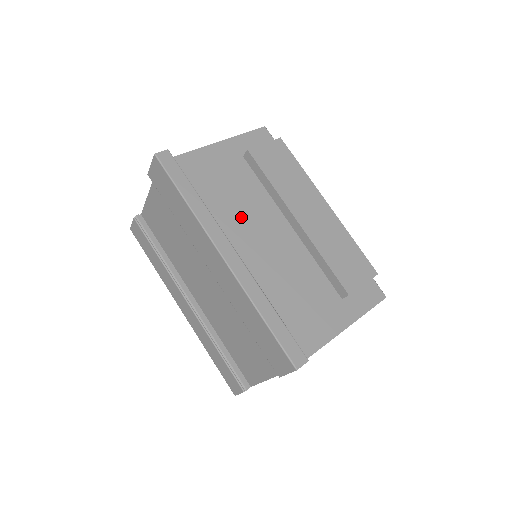
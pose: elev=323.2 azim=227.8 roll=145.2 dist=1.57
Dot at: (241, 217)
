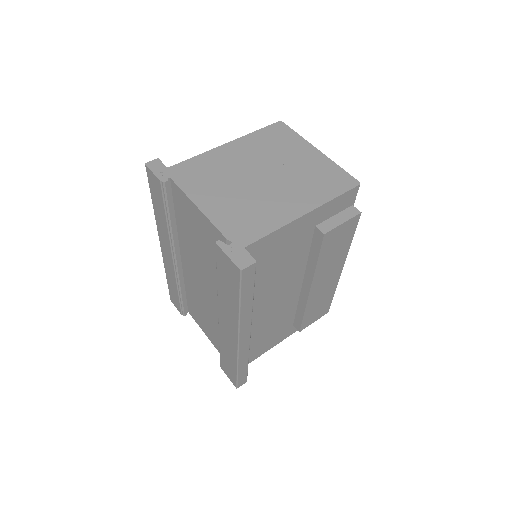
Dot at: (272, 287)
